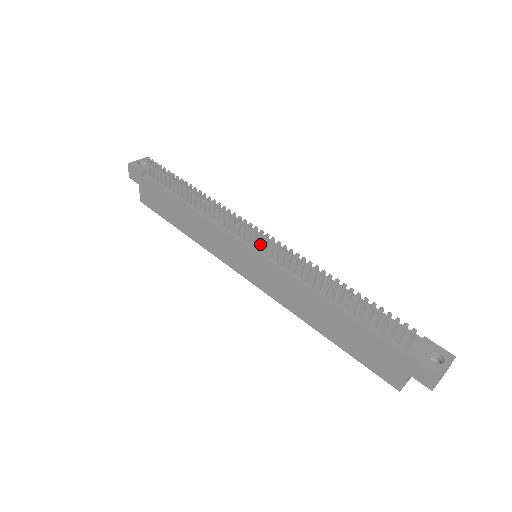
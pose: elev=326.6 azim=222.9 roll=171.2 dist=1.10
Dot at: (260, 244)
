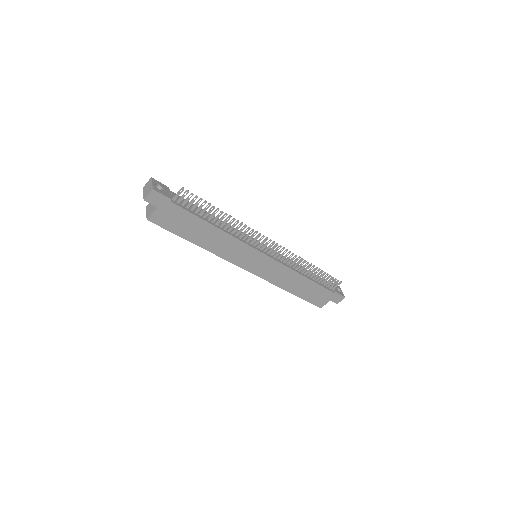
Dot at: occluded
